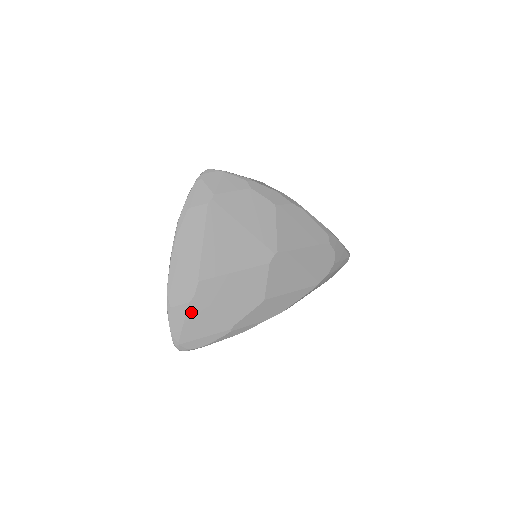
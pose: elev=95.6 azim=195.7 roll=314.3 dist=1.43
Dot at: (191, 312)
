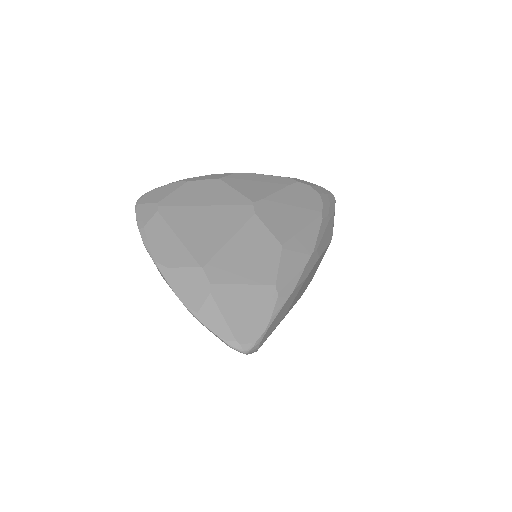
Dot at: (221, 301)
